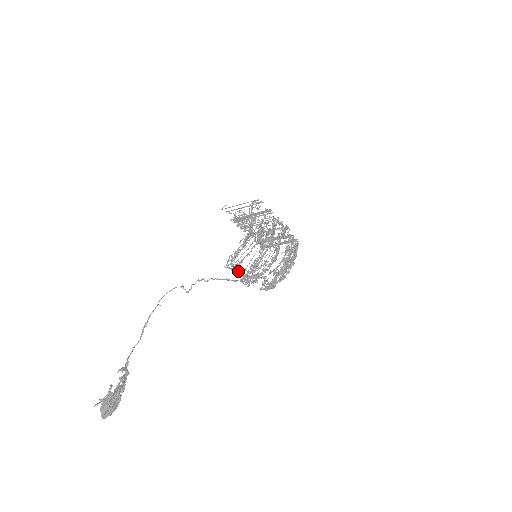
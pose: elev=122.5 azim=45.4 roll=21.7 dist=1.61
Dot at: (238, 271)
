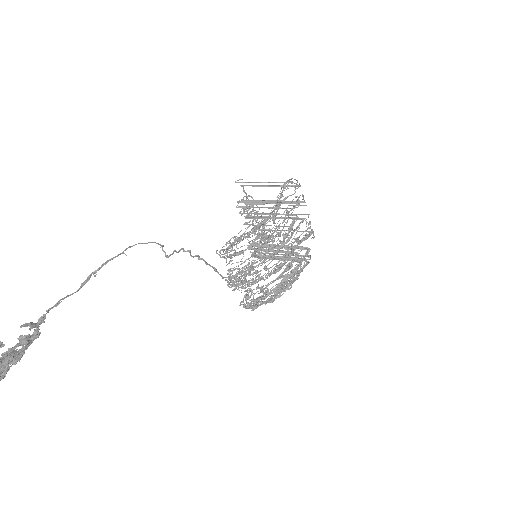
Dot at: occluded
